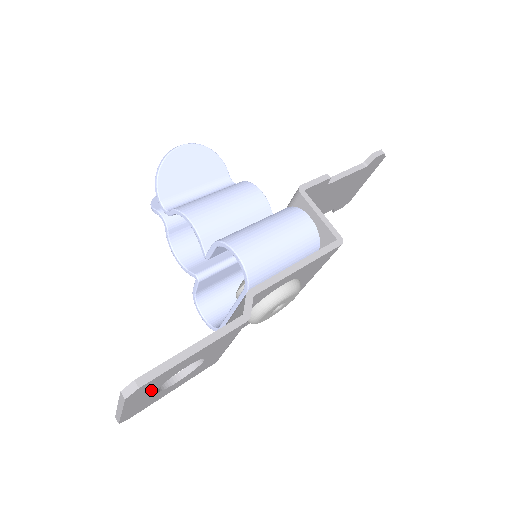
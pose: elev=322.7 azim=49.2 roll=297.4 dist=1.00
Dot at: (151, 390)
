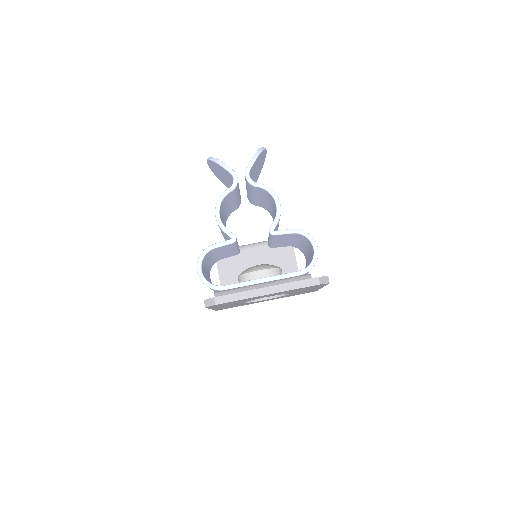
Dot at: (285, 292)
